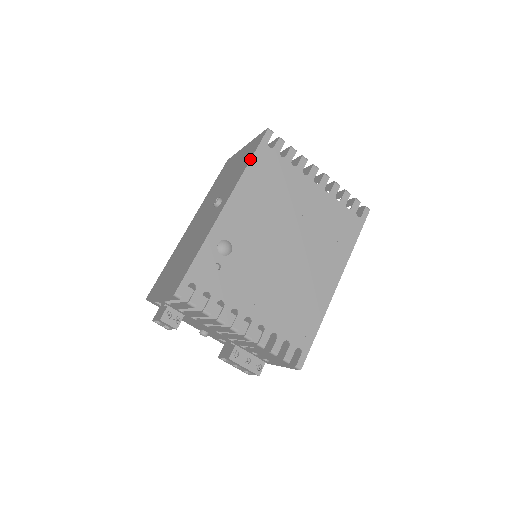
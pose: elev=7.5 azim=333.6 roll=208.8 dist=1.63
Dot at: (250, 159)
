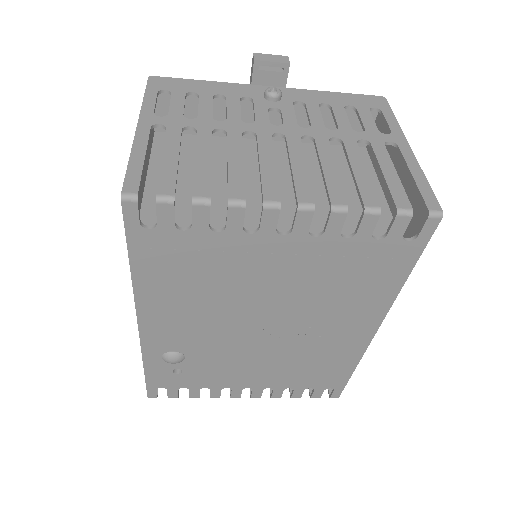
Dot at: occluded
